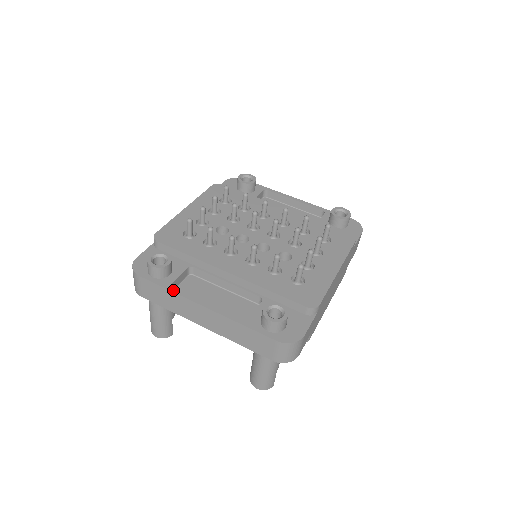
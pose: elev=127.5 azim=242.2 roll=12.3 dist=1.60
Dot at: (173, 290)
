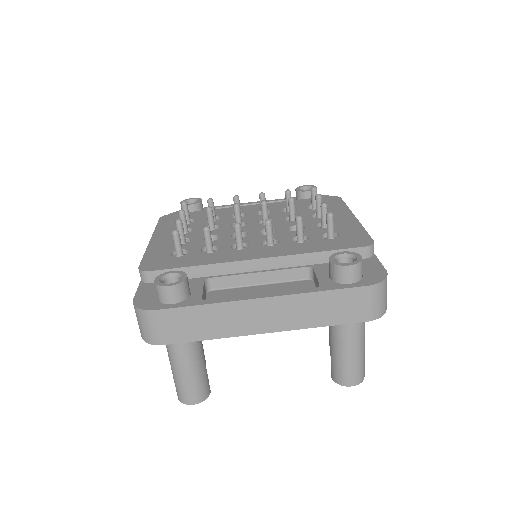
Dot at: (210, 302)
